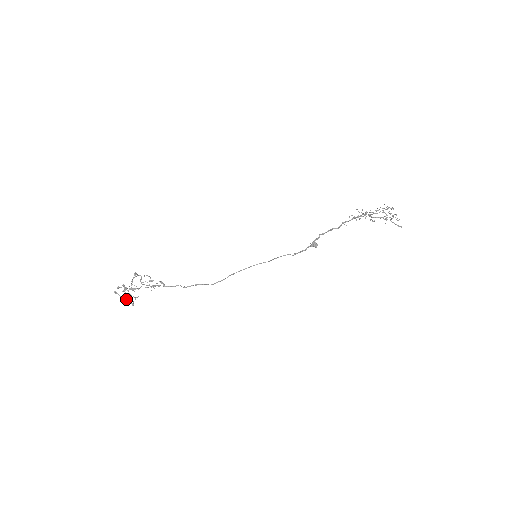
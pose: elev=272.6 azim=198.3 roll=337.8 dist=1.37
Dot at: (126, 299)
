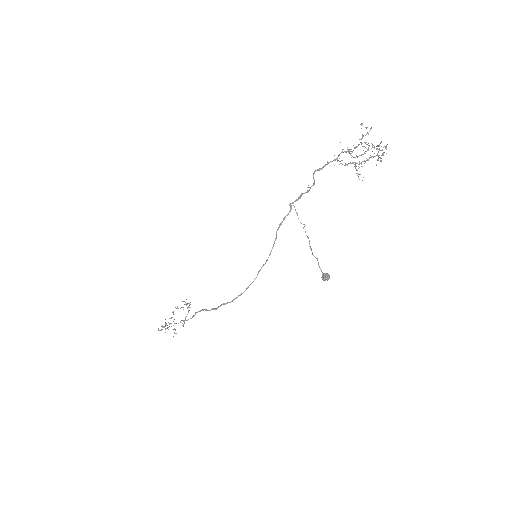
Dot at: occluded
